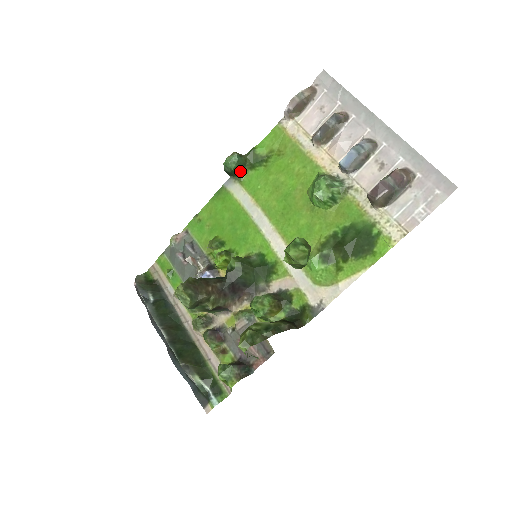
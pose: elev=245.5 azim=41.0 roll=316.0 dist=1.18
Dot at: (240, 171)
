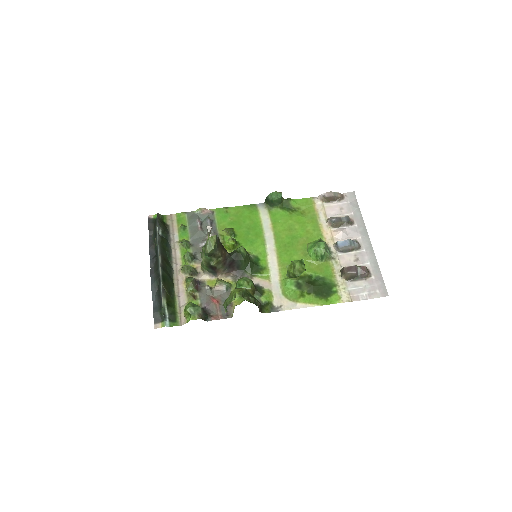
Dot at: (275, 204)
